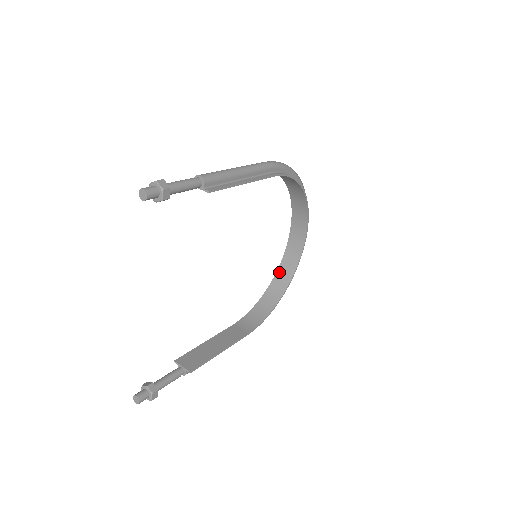
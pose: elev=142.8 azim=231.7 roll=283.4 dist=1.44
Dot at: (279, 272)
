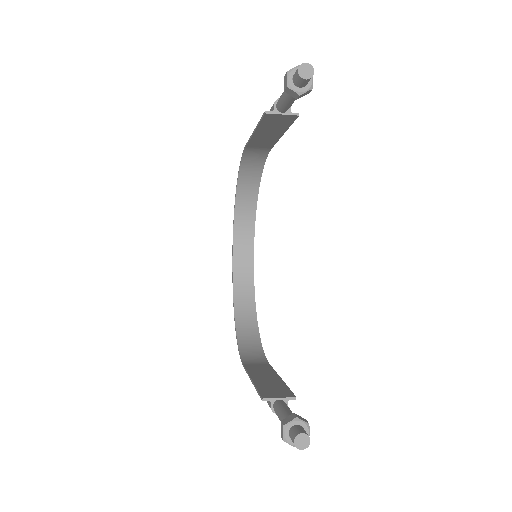
Dot at: (237, 302)
